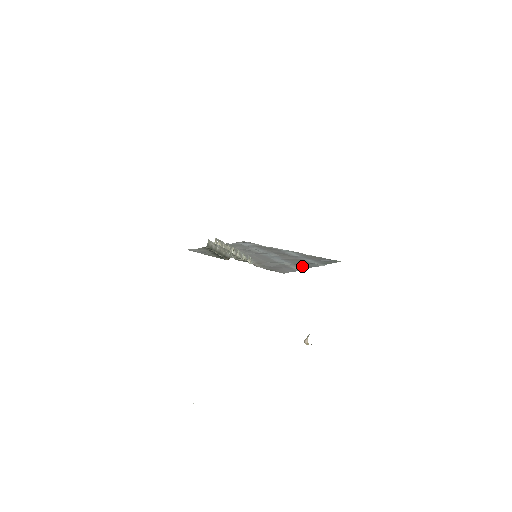
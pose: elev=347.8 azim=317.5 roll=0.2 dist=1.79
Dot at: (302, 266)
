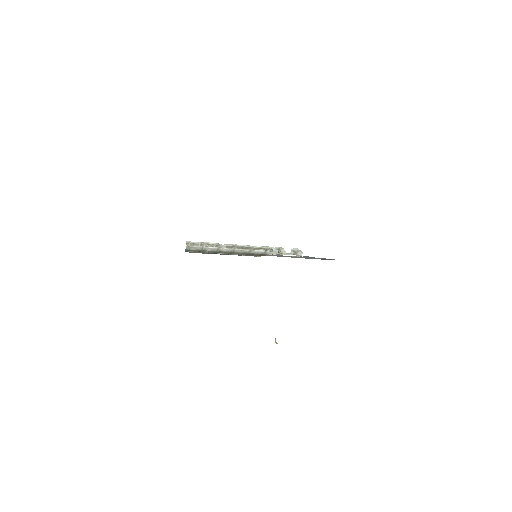
Dot at: occluded
